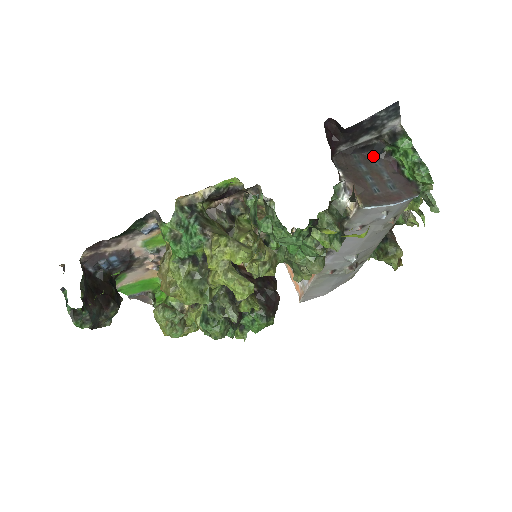
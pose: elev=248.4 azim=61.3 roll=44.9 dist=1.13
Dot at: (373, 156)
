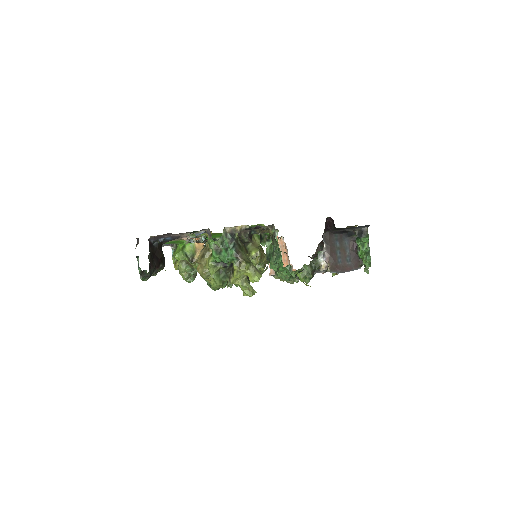
Dot at: (346, 237)
